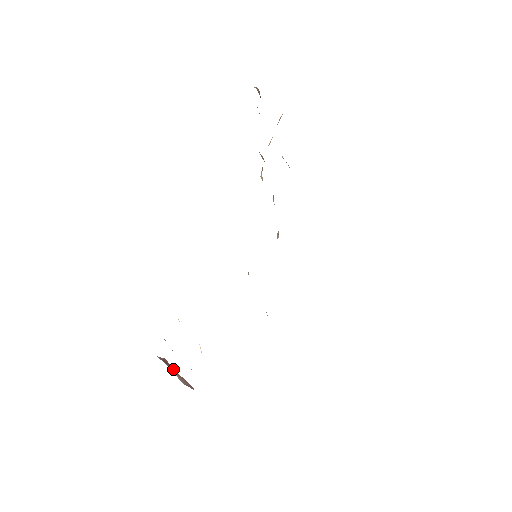
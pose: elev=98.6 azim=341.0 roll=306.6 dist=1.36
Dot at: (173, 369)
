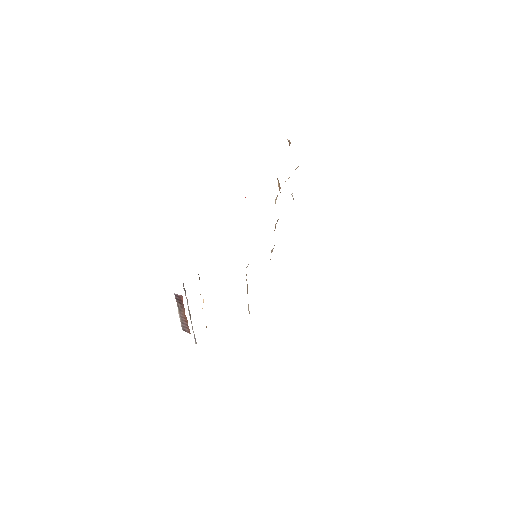
Dot at: (182, 309)
